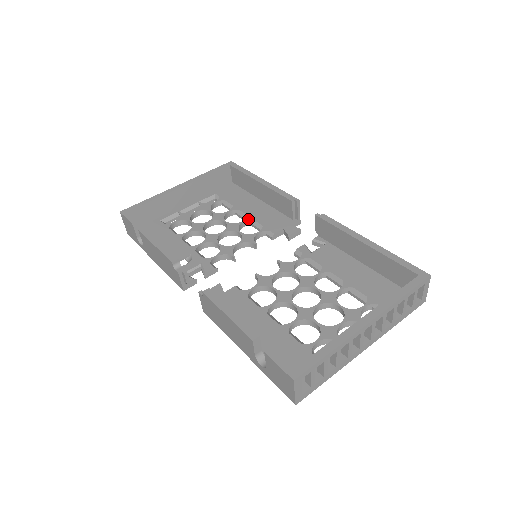
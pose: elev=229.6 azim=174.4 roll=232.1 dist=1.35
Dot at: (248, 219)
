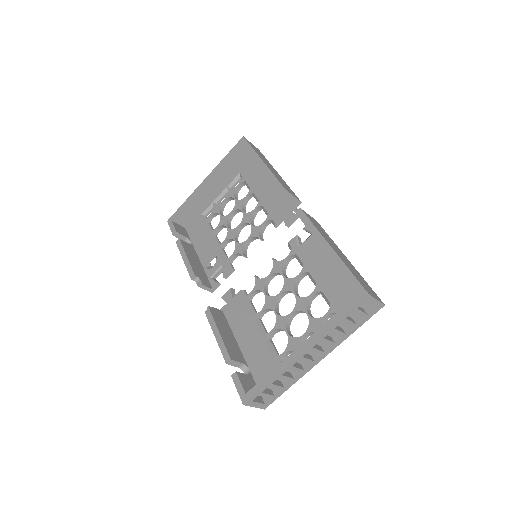
Dot at: (258, 206)
